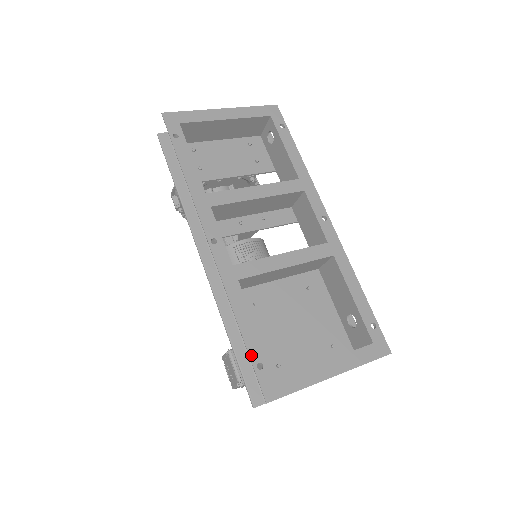
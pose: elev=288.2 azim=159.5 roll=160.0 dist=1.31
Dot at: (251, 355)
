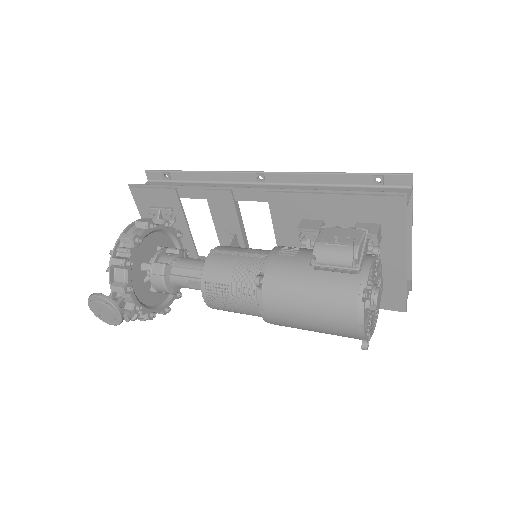
Dot at: (366, 174)
